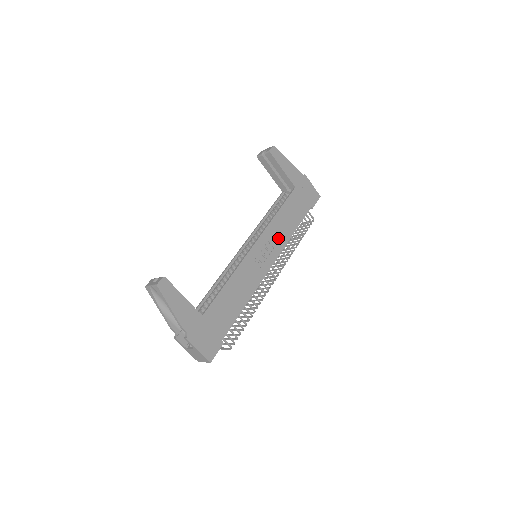
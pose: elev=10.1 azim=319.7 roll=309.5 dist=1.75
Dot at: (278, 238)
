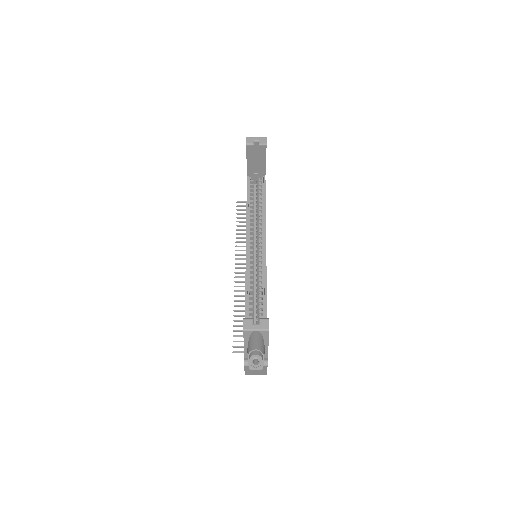
Dot at: occluded
